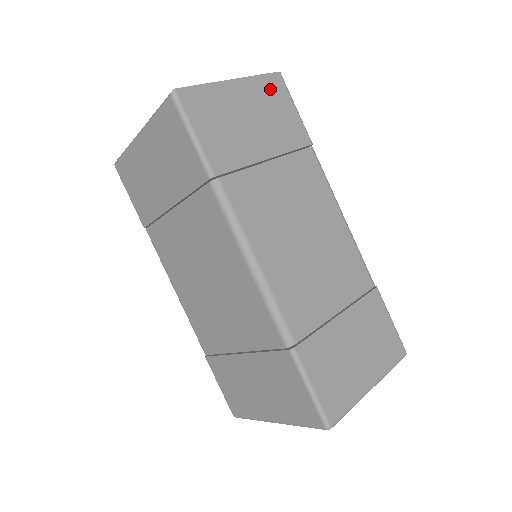
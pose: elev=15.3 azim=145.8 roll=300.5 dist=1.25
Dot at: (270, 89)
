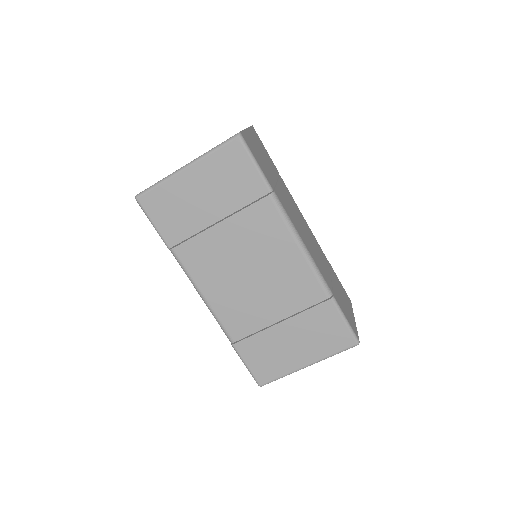
Dot at: (256, 136)
